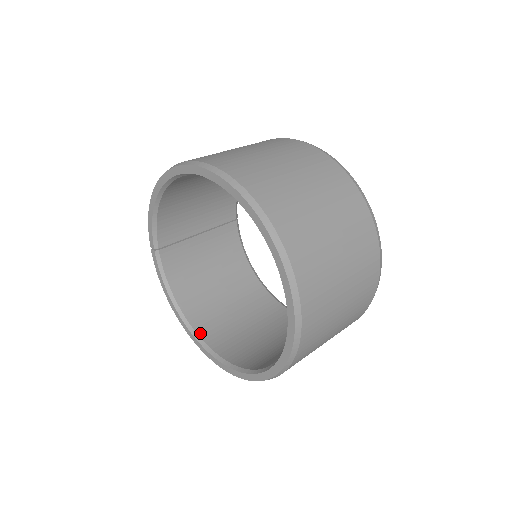
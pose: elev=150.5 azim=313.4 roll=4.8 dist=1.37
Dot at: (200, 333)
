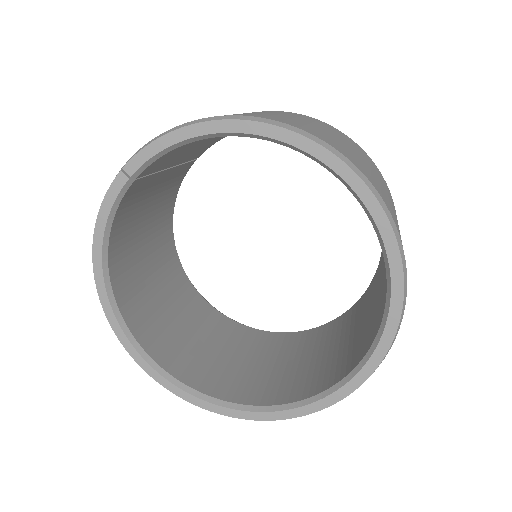
Dot at: (123, 310)
